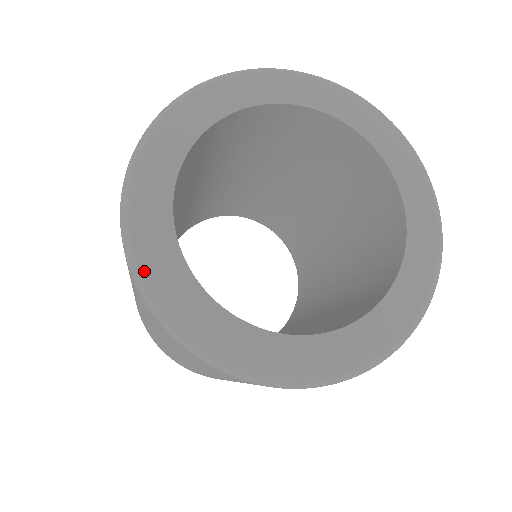
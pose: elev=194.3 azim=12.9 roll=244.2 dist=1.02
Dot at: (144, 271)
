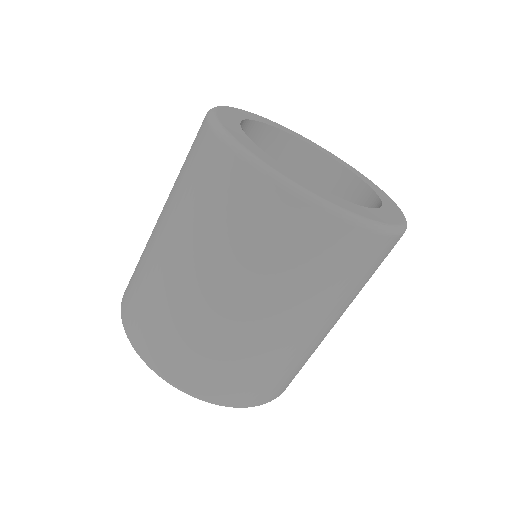
Dot at: (275, 169)
